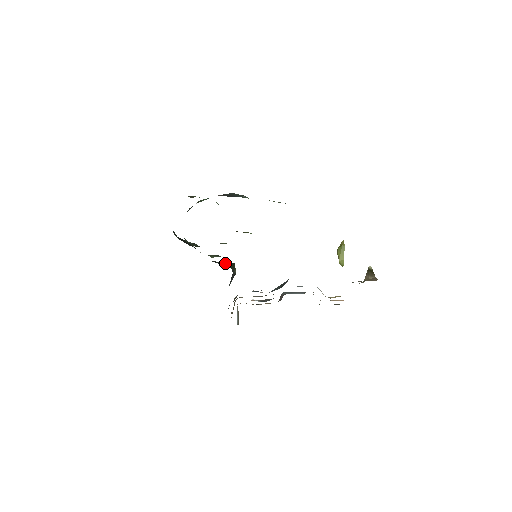
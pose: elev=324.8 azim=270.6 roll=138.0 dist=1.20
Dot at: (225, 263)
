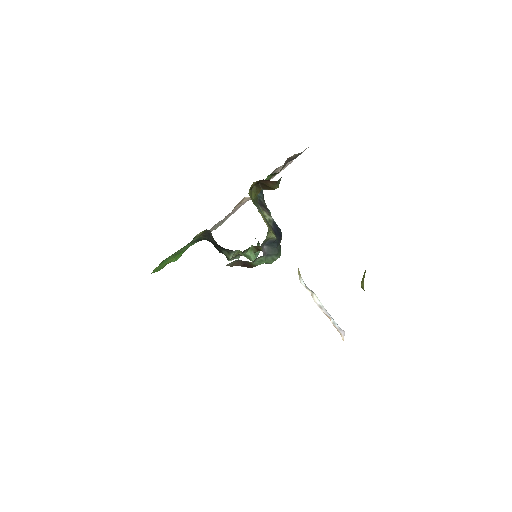
Dot at: (211, 236)
